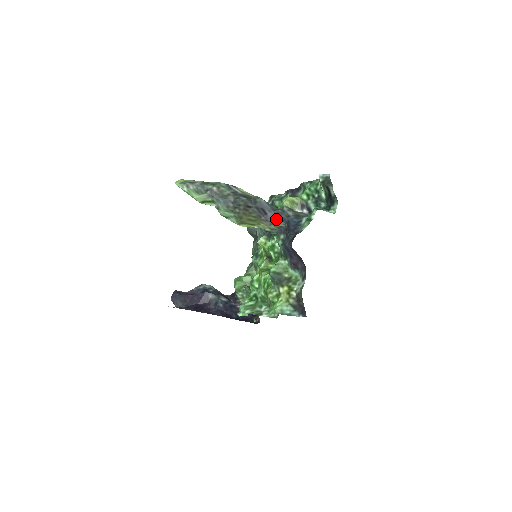
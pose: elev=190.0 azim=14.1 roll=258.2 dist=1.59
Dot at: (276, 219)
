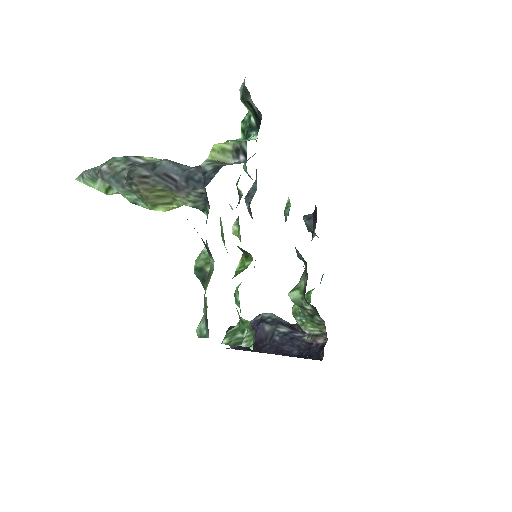
Dot at: (189, 183)
